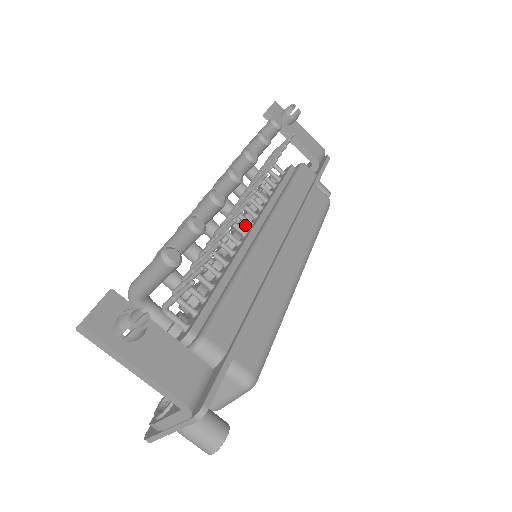
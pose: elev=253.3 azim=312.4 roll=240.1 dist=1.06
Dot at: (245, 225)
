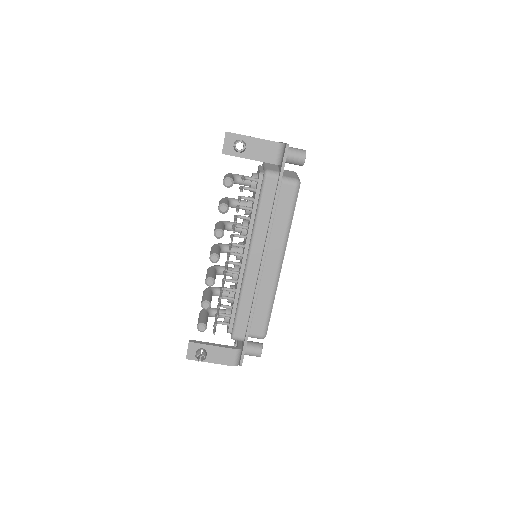
Dot at: occluded
